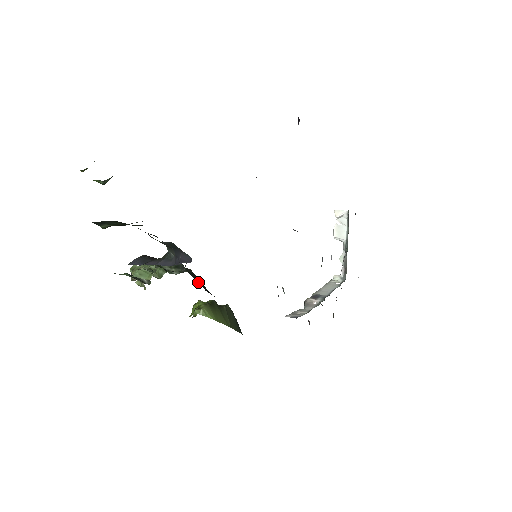
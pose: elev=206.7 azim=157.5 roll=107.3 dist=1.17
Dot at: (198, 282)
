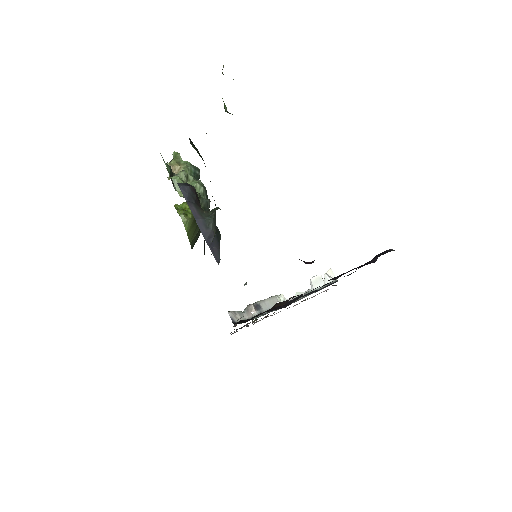
Dot at: occluded
